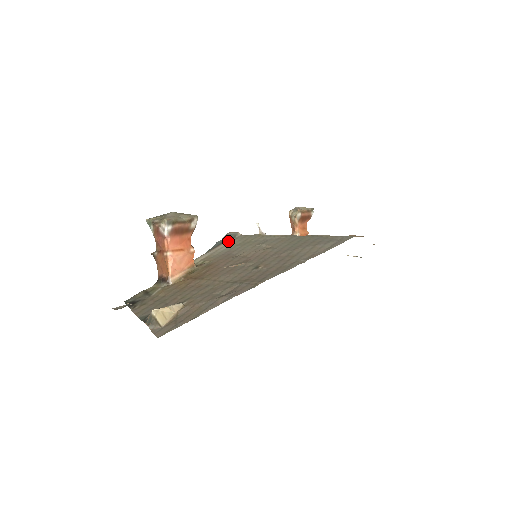
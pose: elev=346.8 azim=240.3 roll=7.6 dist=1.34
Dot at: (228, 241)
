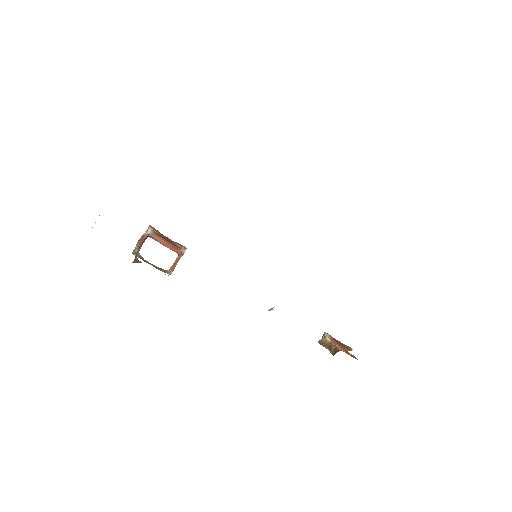
Dot at: occluded
